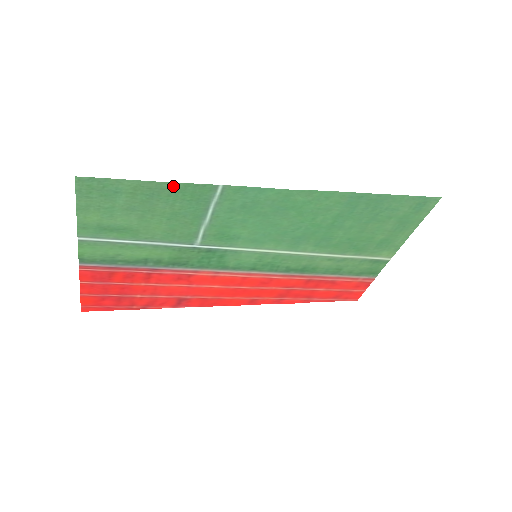
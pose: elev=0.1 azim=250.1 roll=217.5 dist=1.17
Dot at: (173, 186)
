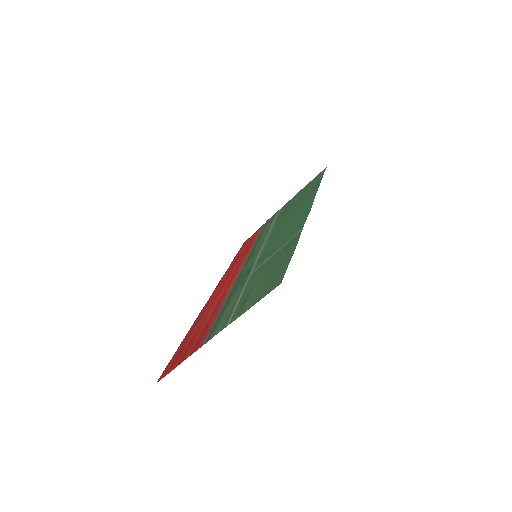
Dot at: (293, 248)
